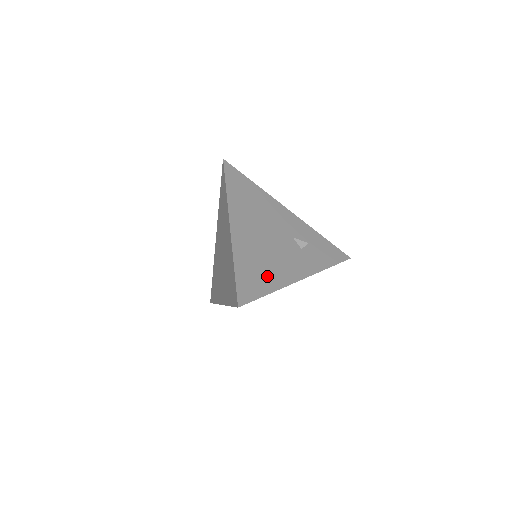
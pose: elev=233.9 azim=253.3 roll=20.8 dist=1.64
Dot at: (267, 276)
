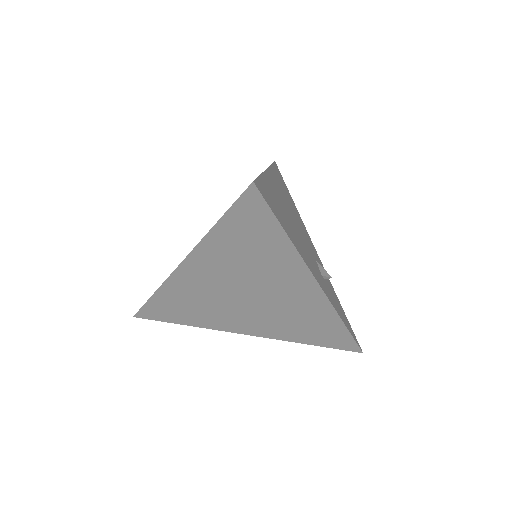
Dot at: (288, 227)
